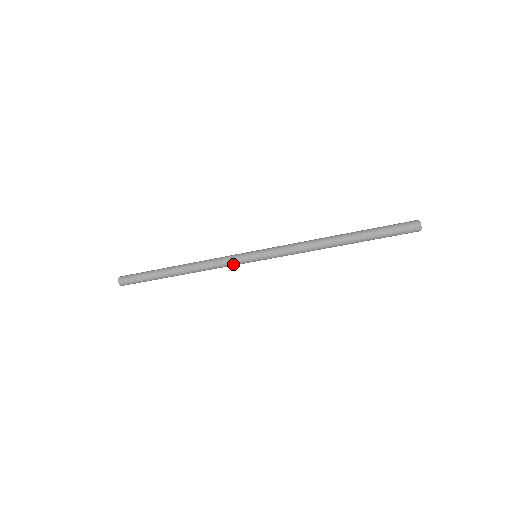
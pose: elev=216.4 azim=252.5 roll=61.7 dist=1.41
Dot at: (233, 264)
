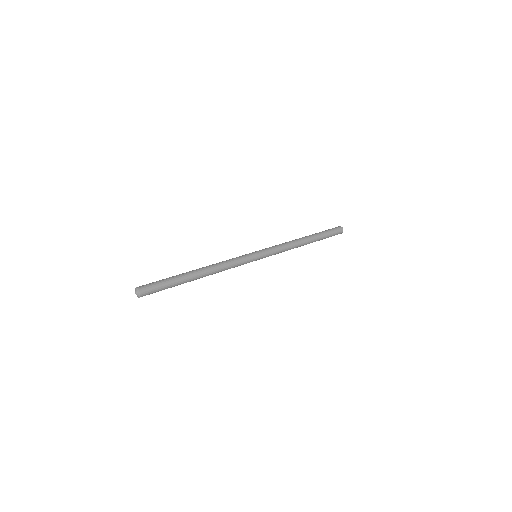
Dot at: occluded
